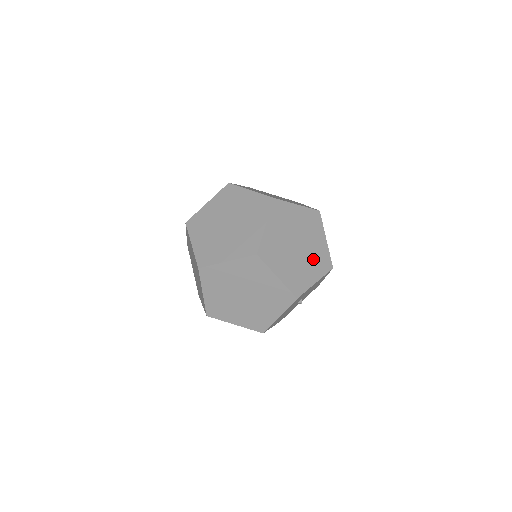
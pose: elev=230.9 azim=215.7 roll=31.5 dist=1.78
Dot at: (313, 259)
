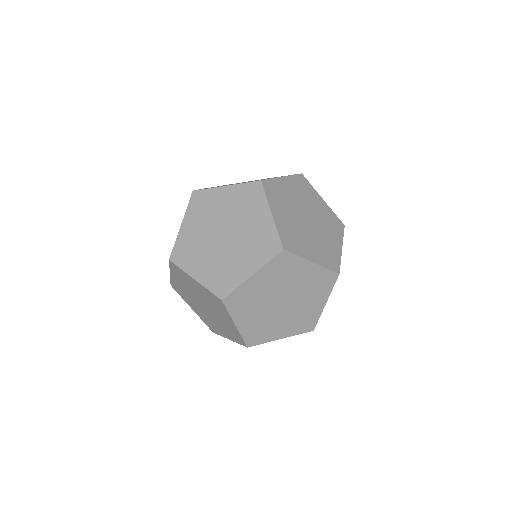
Dot at: (309, 292)
